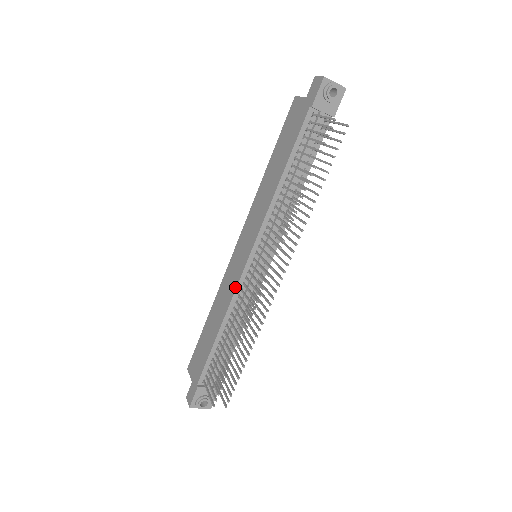
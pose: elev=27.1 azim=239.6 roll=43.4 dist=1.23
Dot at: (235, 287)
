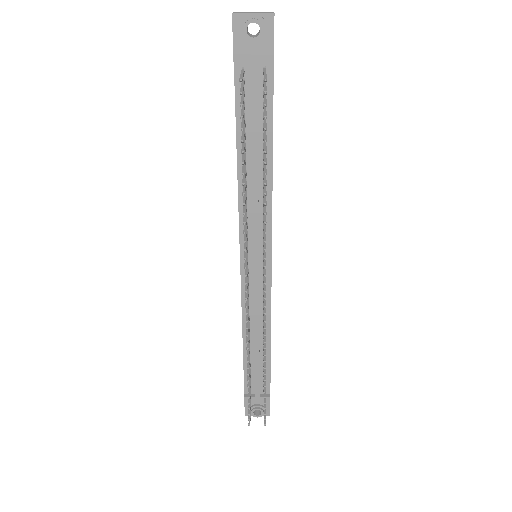
Dot at: (241, 296)
